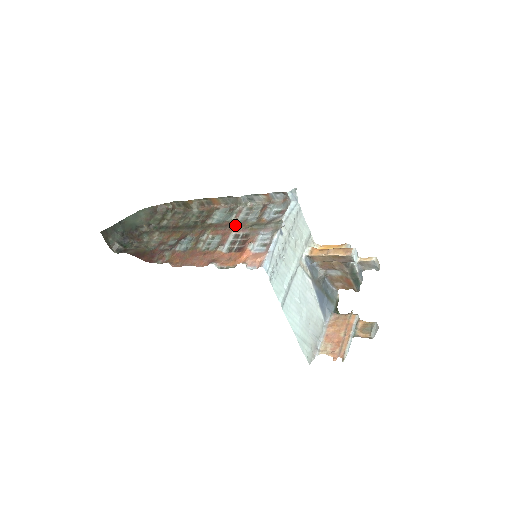
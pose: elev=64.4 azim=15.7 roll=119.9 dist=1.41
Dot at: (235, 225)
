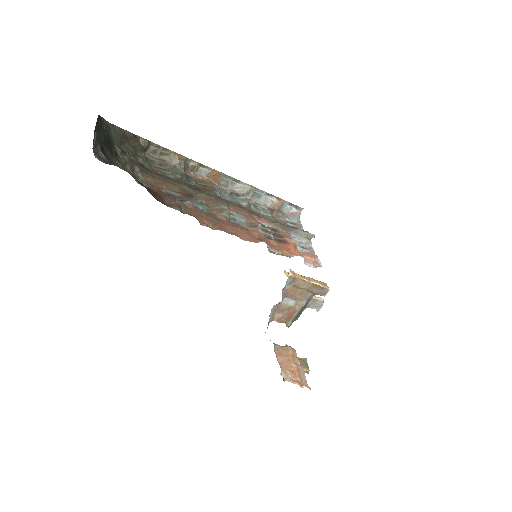
Dot at: (256, 213)
